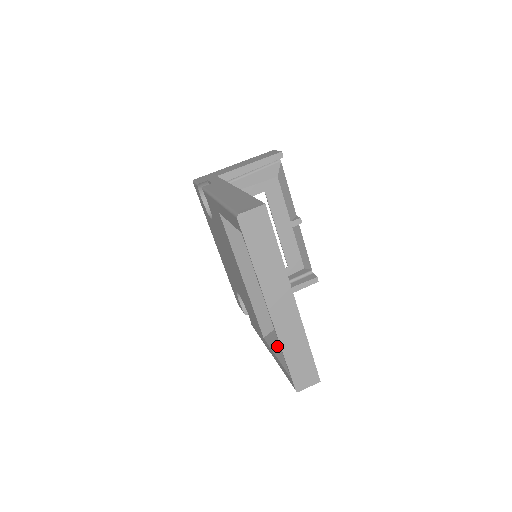
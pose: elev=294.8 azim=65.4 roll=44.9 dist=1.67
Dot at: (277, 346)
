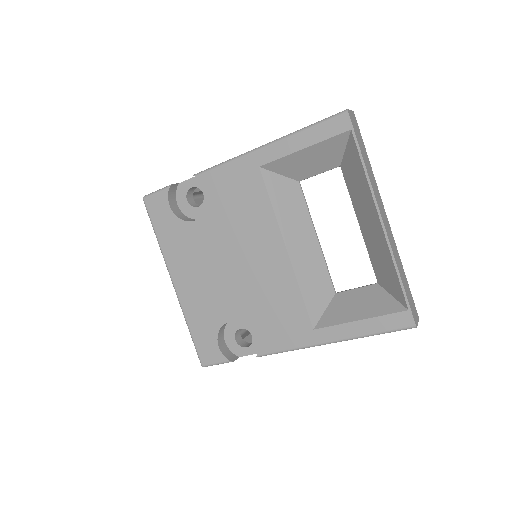
Dot at: (349, 313)
